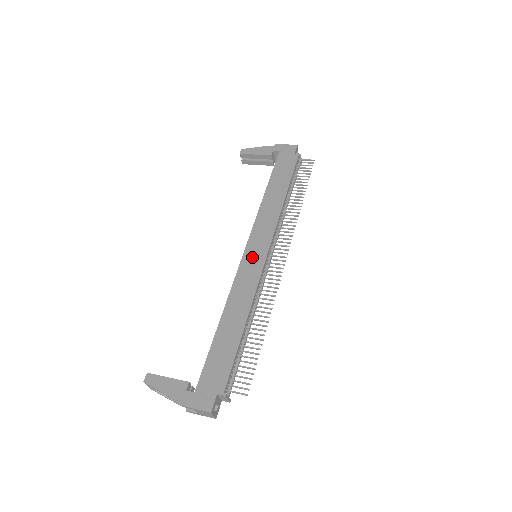
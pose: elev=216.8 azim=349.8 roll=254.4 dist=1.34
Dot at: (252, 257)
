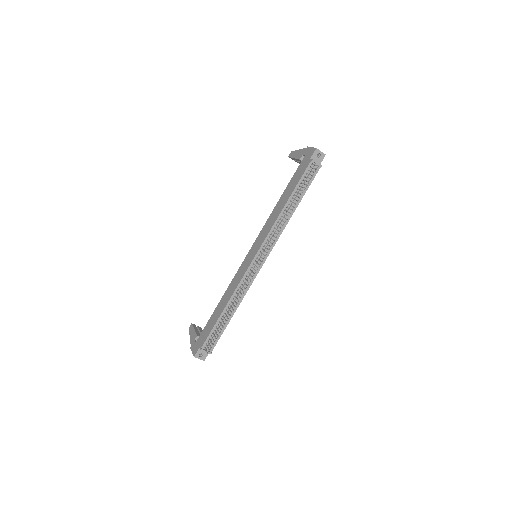
Dot at: (248, 258)
